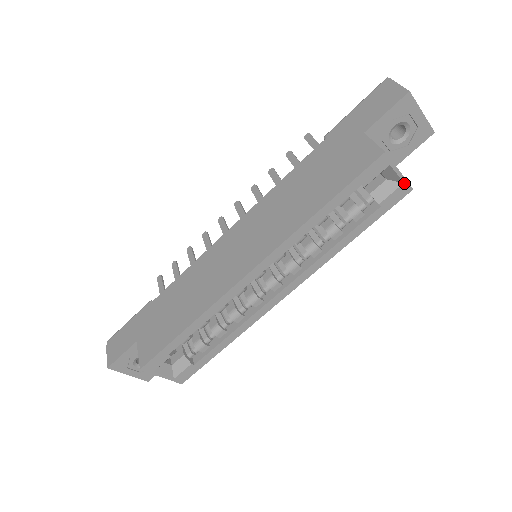
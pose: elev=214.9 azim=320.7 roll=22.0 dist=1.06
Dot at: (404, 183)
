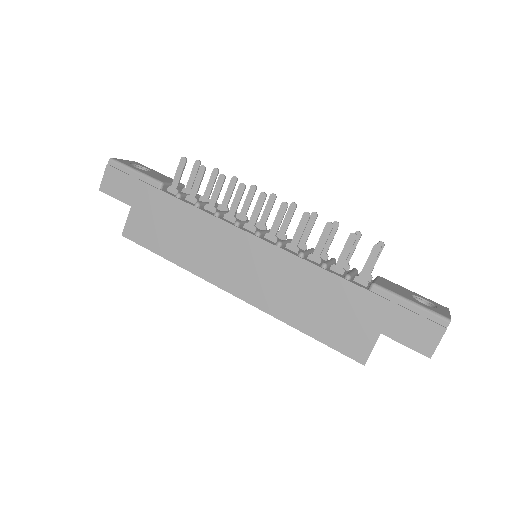
Dot at: occluded
